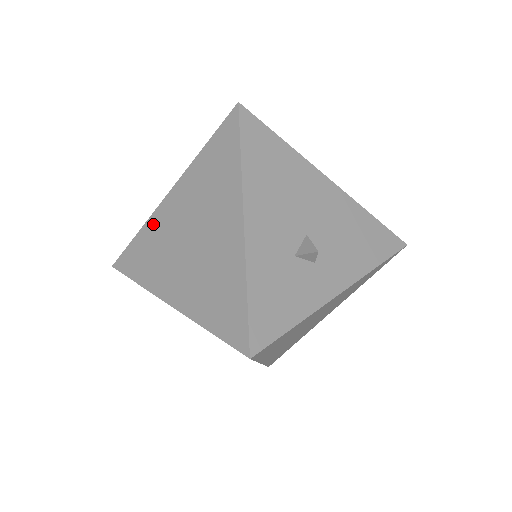
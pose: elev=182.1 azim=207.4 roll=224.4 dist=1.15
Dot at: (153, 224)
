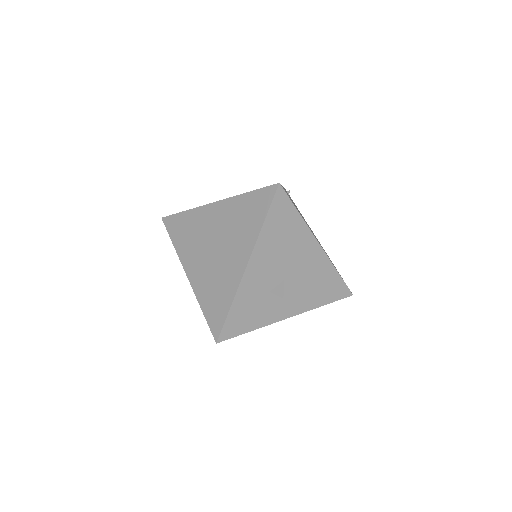
Dot at: (197, 215)
